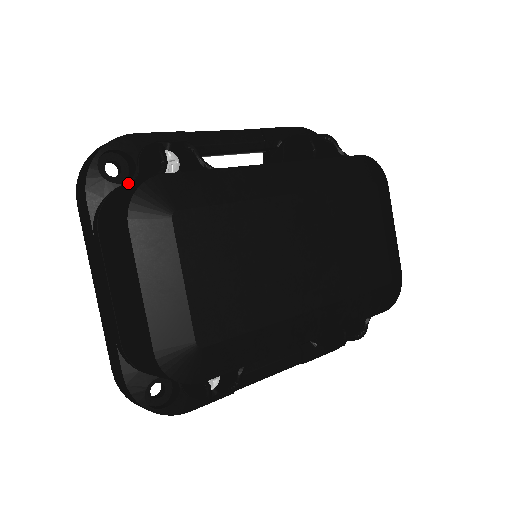
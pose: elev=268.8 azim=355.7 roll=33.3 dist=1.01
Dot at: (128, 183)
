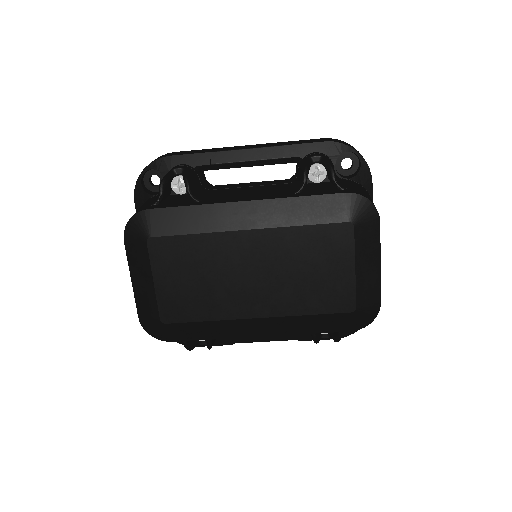
Dot at: (150, 200)
